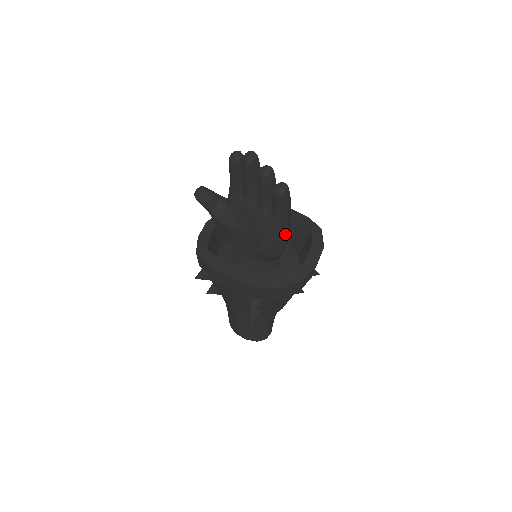
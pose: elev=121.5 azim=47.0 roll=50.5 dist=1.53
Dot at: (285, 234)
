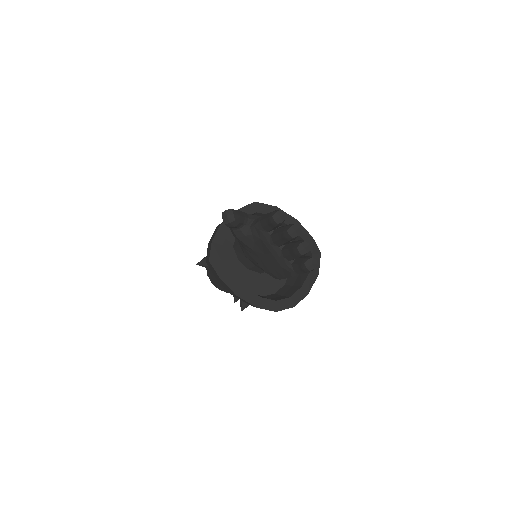
Dot at: occluded
